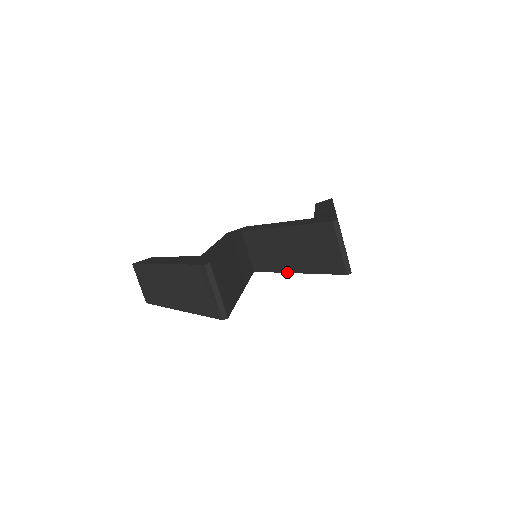
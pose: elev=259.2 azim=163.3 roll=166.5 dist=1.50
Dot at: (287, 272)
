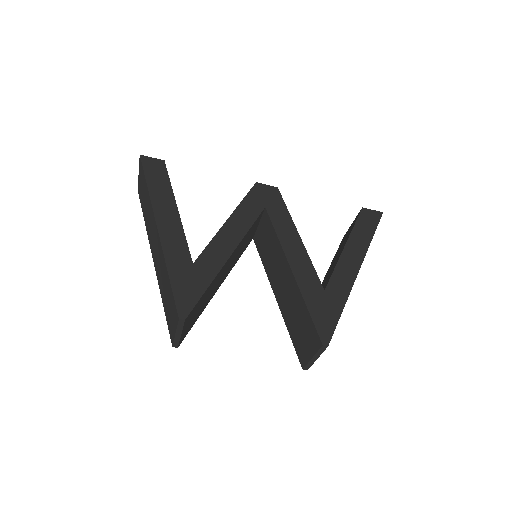
Dot at: (272, 288)
